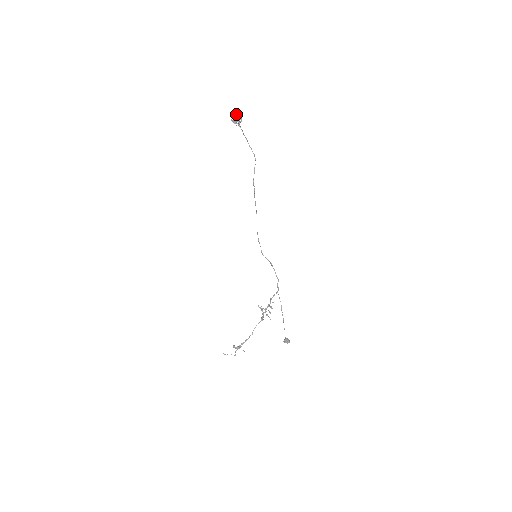
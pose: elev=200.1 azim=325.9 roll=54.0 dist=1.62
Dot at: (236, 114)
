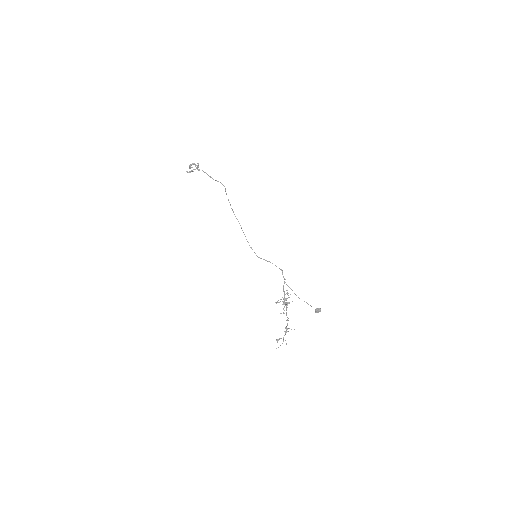
Dot at: (193, 163)
